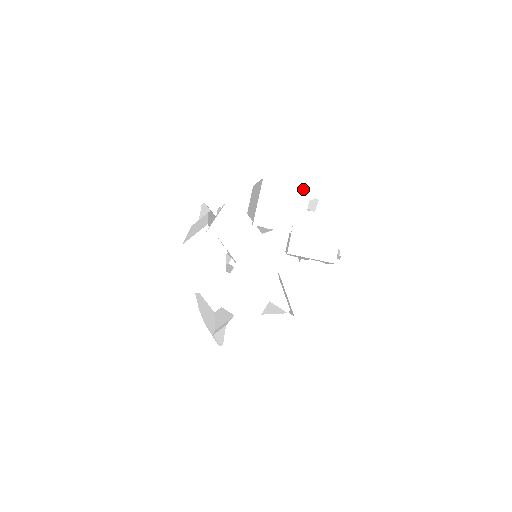
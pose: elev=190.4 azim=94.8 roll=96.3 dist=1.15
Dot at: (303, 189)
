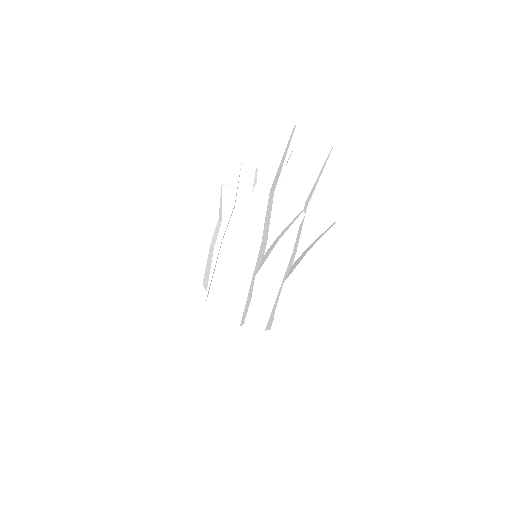
Dot at: occluded
